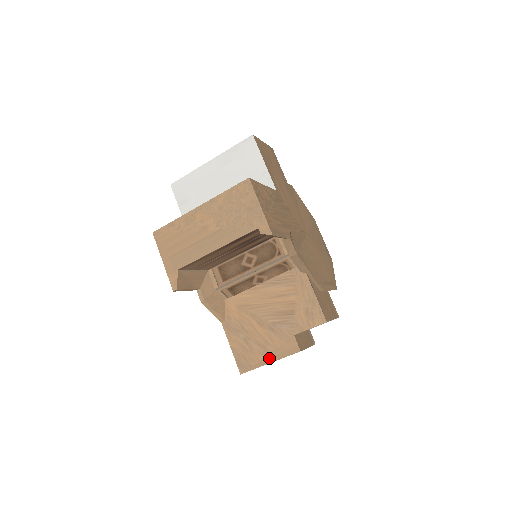
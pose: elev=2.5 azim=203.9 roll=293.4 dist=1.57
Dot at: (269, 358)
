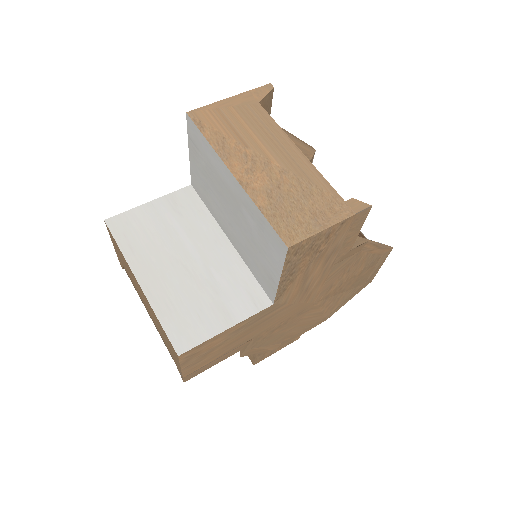
Dot at: occluded
